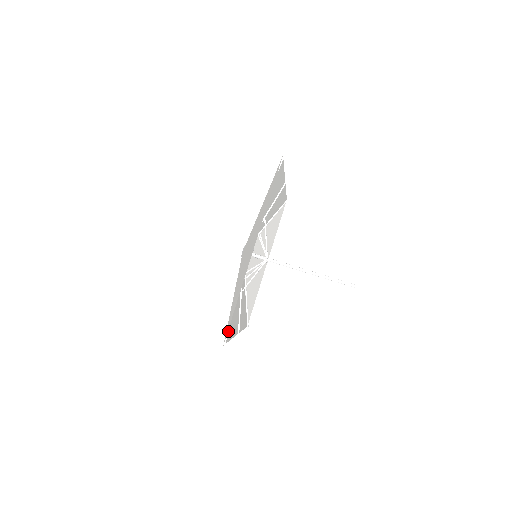
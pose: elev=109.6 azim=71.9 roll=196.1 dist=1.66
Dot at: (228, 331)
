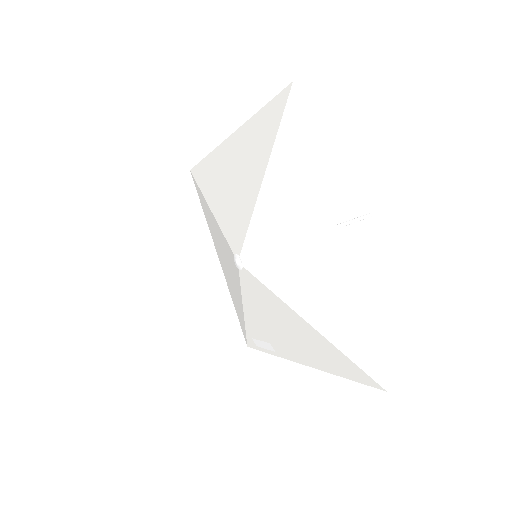
Dot at: (349, 369)
